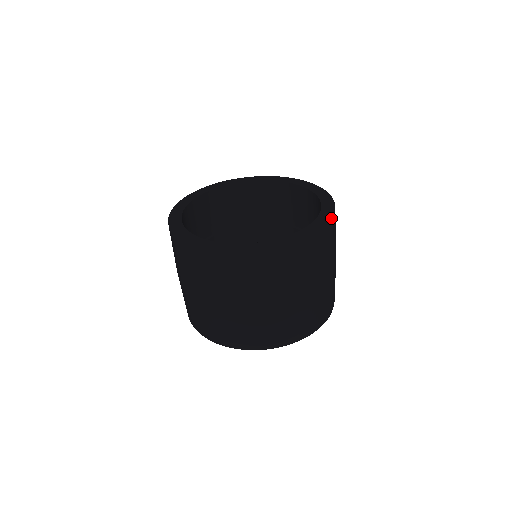
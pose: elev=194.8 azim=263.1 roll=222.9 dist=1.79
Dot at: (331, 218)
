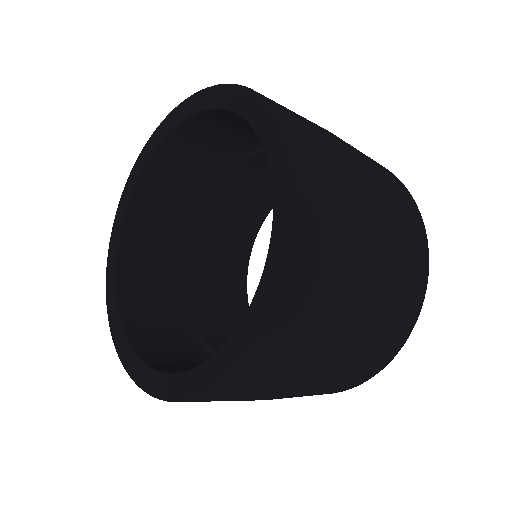
Dot at: (261, 335)
